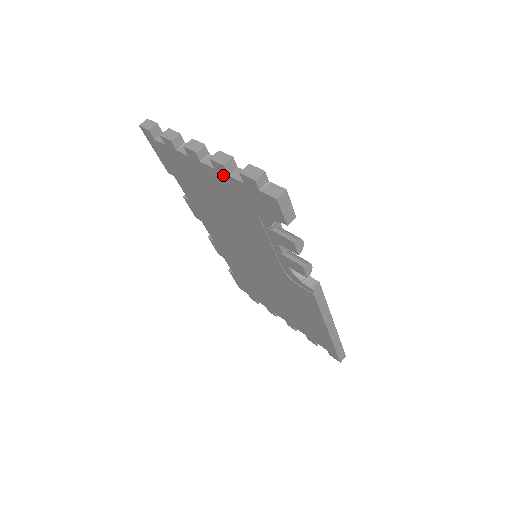
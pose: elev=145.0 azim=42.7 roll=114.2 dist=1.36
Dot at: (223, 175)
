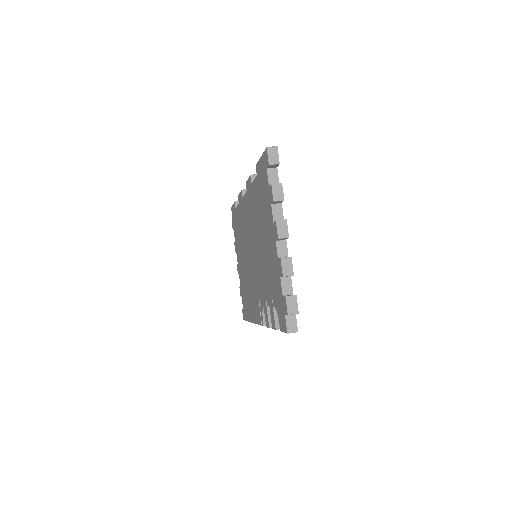
Dot at: (279, 269)
